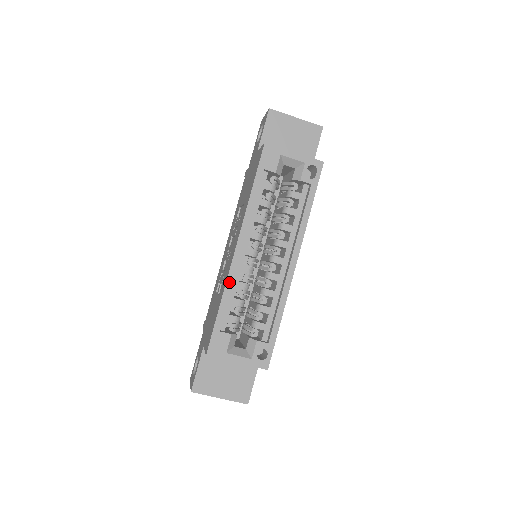
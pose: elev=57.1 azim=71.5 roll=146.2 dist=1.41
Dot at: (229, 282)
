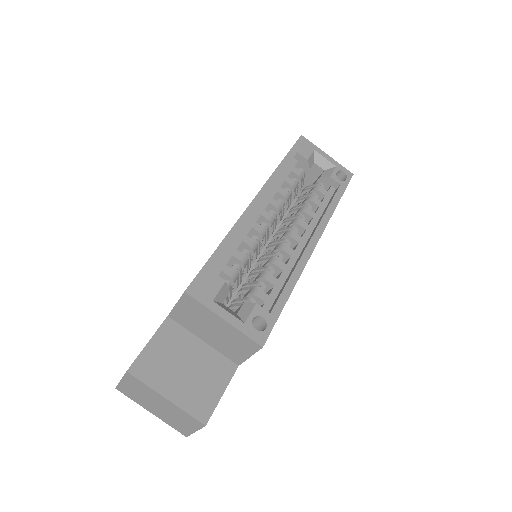
Dot at: (238, 225)
